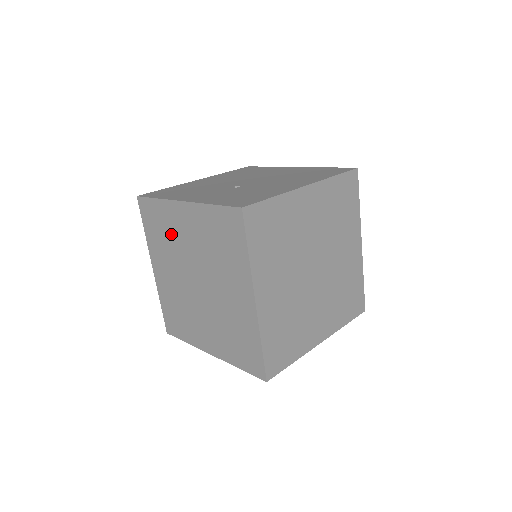
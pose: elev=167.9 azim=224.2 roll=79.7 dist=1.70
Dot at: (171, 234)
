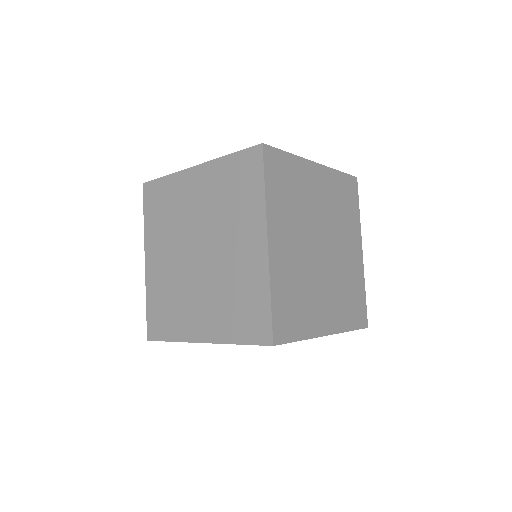
Dot at: (176, 208)
